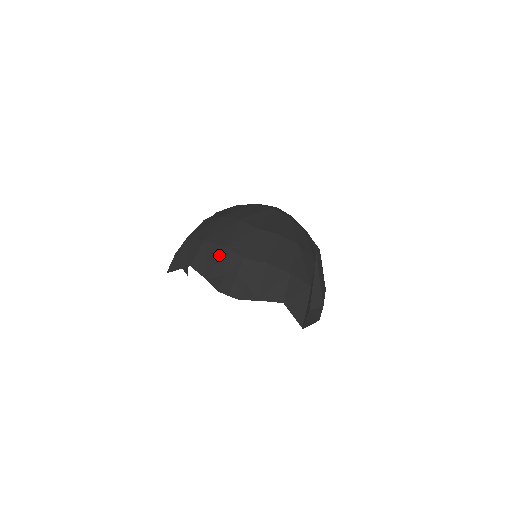
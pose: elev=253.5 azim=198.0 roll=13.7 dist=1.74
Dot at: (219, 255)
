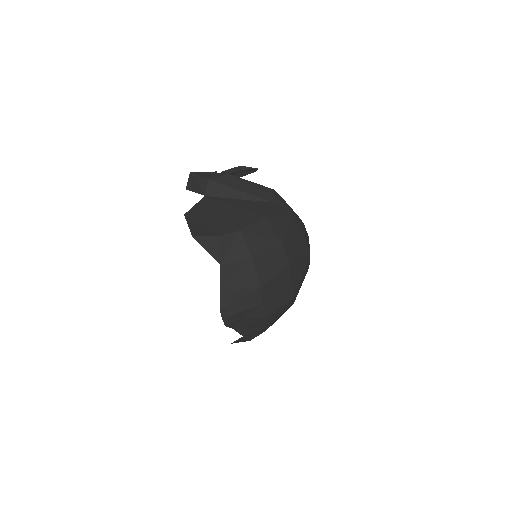
Dot at: (250, 286)
